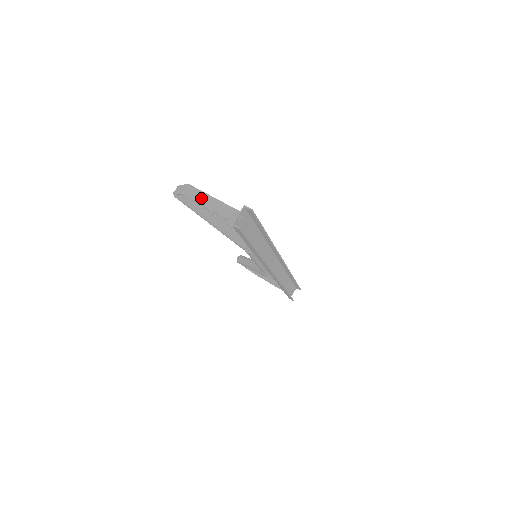
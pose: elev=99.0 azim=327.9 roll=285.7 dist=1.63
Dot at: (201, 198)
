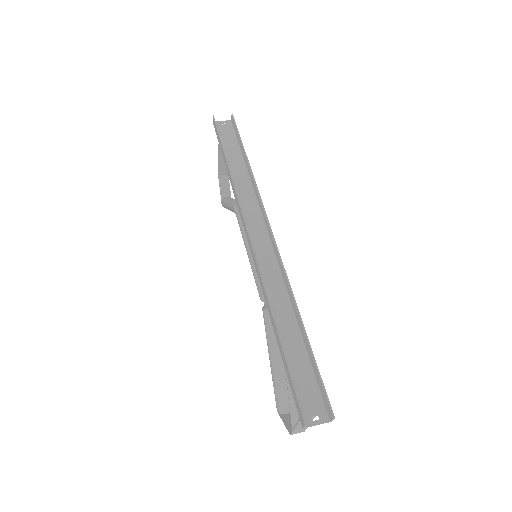
Dot at: (223, 160)
